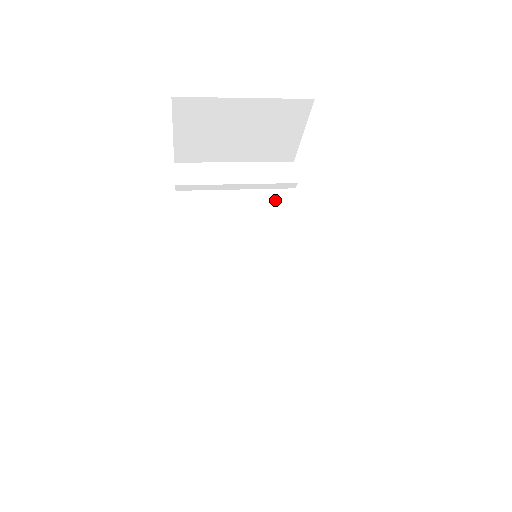
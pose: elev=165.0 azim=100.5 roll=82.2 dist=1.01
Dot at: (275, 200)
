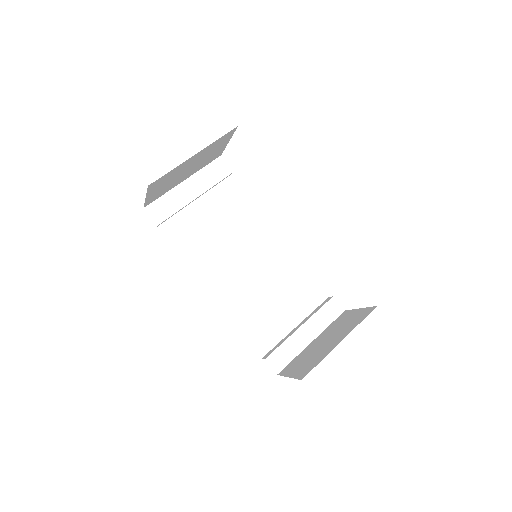
Dot at: (225, 192)
